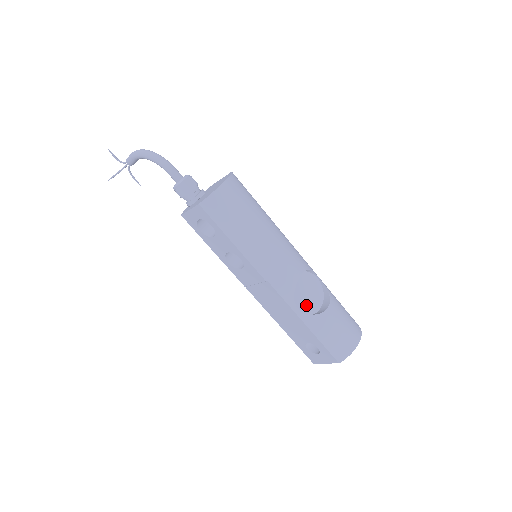
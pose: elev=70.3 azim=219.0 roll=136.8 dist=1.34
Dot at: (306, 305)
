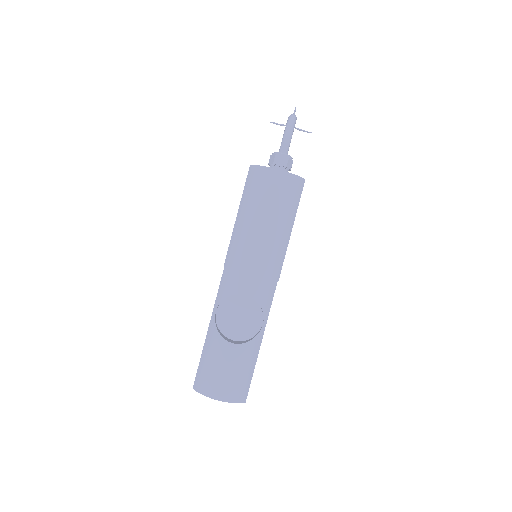
Dot at: (226, 321)
